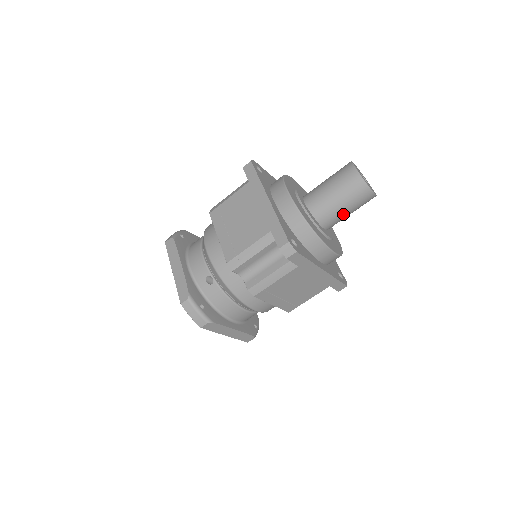
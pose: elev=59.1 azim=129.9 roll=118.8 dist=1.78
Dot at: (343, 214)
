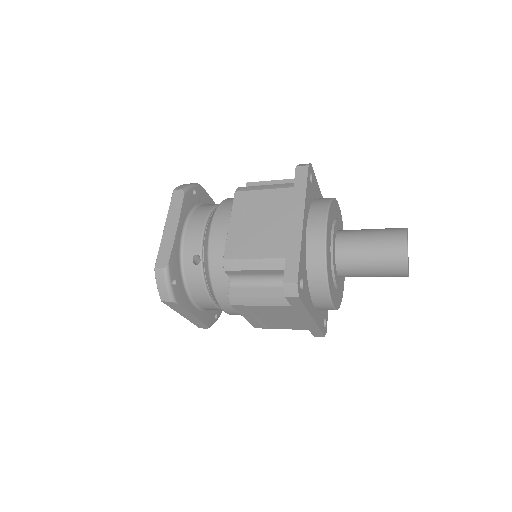
Dot at: (365, 274)
